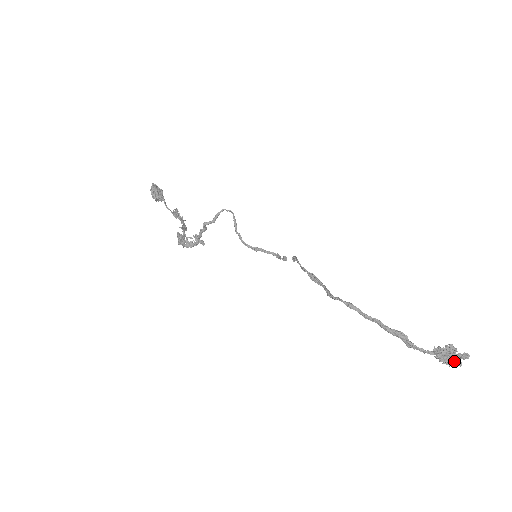
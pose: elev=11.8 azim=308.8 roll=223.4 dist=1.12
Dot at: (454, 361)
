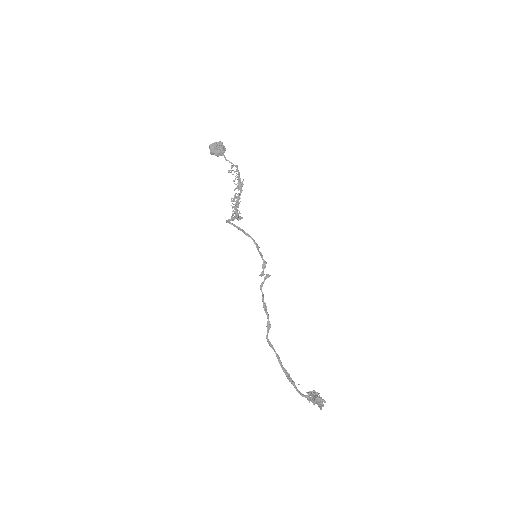
Dot at: (319, 403)
